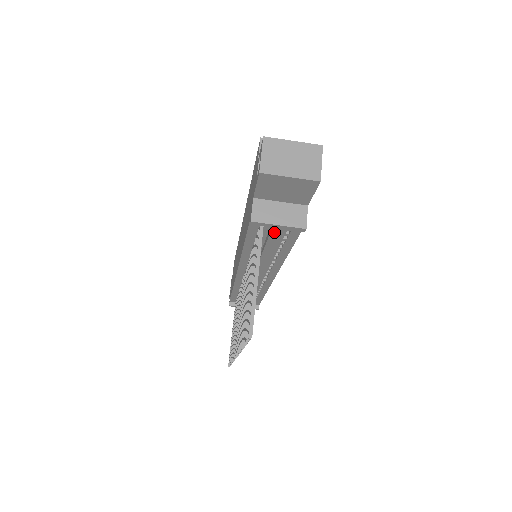
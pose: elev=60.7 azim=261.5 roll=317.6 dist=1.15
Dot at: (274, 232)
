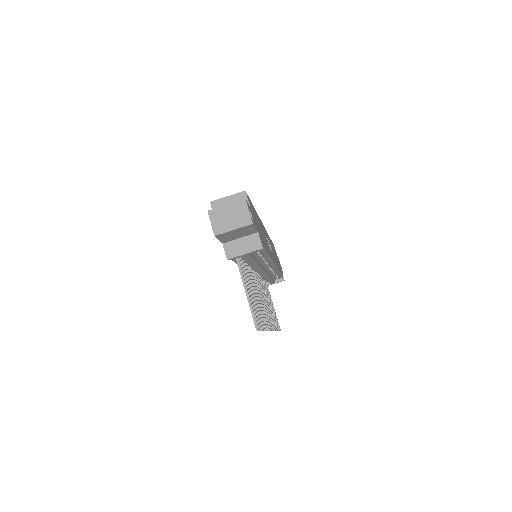
Dot at: (246, 256)
